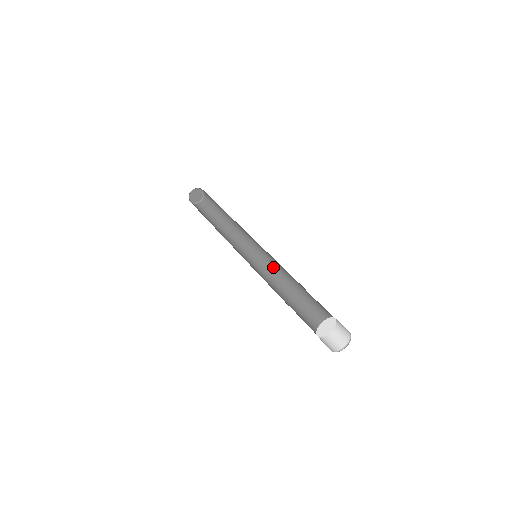
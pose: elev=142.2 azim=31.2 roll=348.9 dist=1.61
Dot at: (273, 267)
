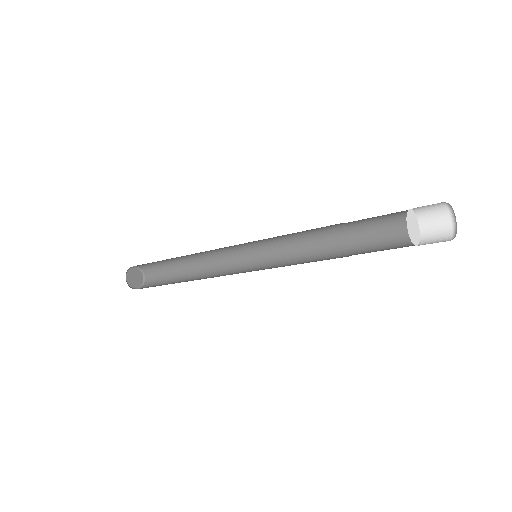
Dot at: (277, 267)
